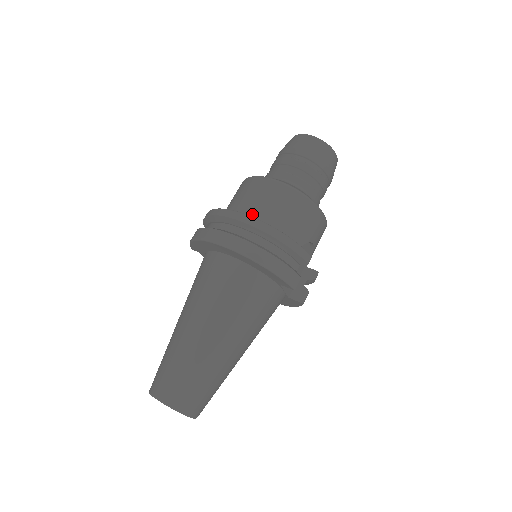
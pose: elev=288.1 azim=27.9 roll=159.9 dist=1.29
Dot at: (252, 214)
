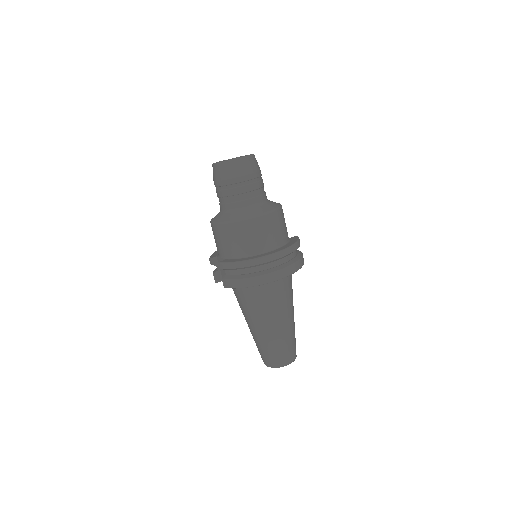
Dot at: (270, 246)
